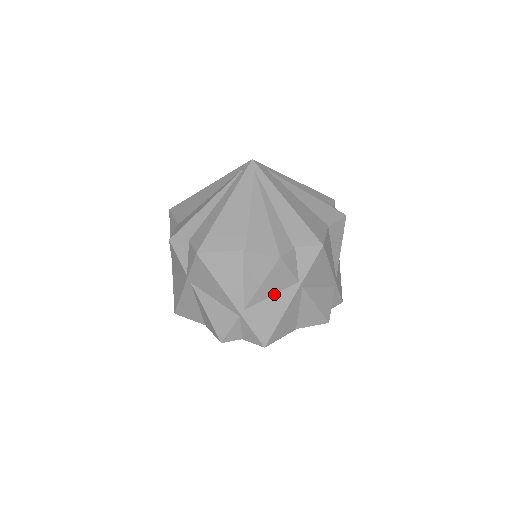
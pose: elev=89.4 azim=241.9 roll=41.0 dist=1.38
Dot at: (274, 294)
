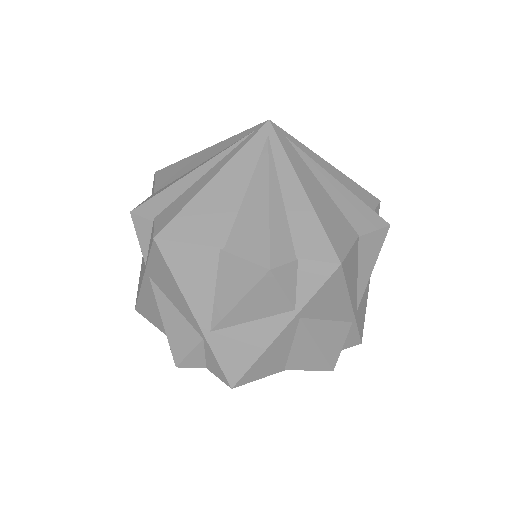
Dot at: (256, 319)
